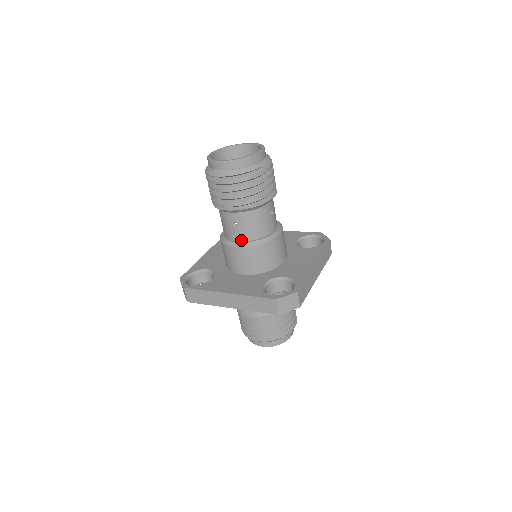
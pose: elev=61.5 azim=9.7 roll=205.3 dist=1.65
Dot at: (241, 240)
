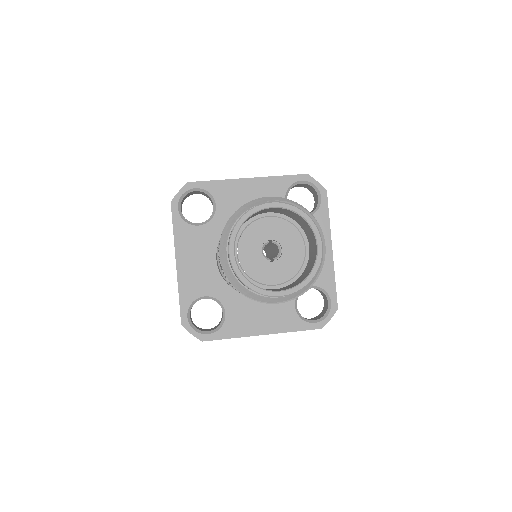
Dot at: occluded
